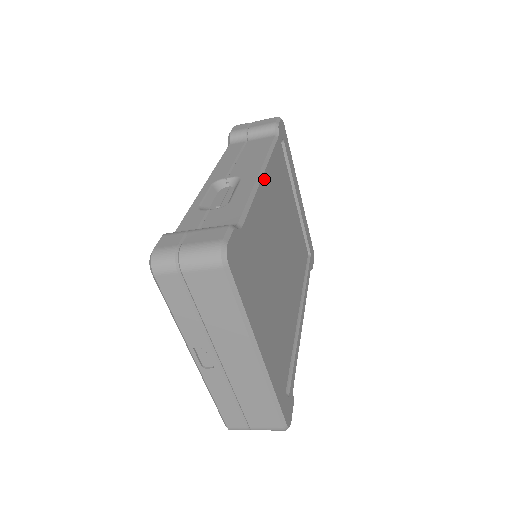
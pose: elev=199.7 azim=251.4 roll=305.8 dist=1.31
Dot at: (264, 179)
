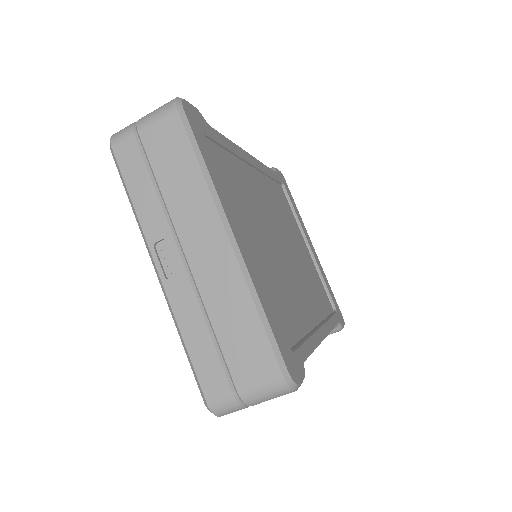
Dot at: (251, 158)
